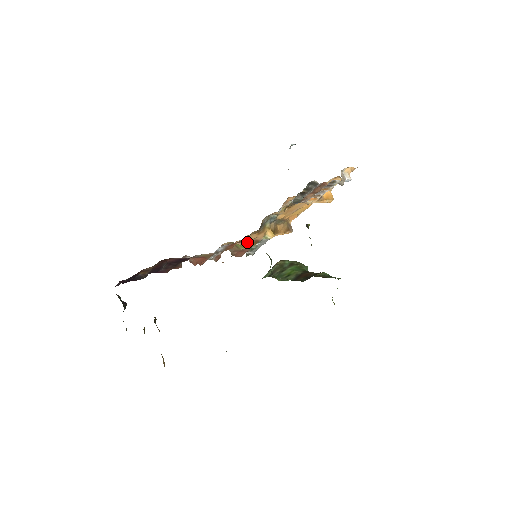
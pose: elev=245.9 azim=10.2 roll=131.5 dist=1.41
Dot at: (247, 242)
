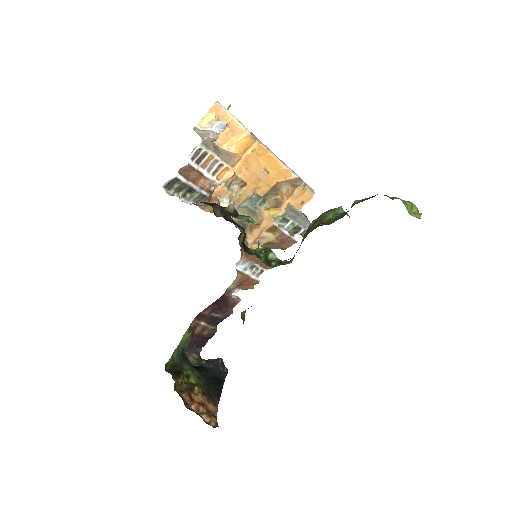
Dot at: (262, 238)
